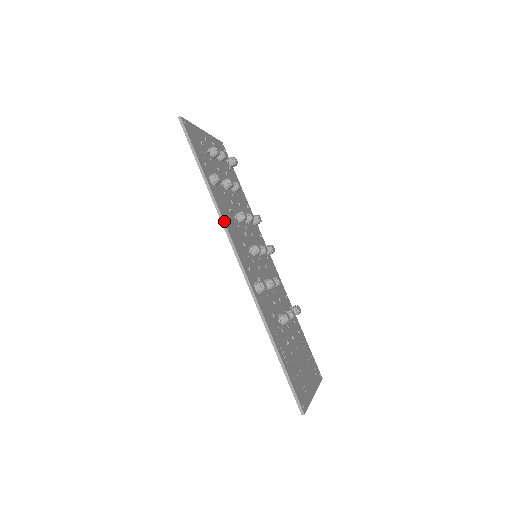
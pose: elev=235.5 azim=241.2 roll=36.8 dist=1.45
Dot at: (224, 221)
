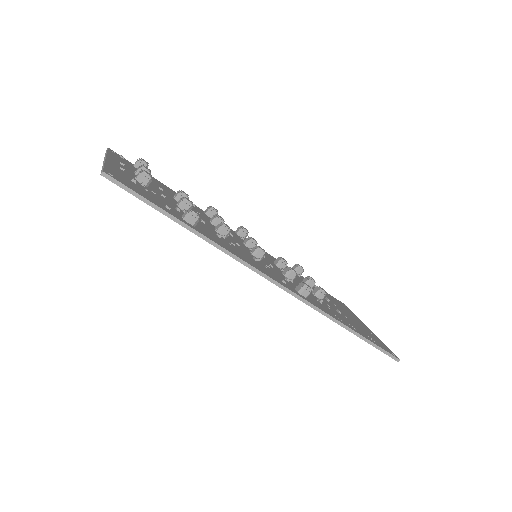
Dot at: (239, 258)
